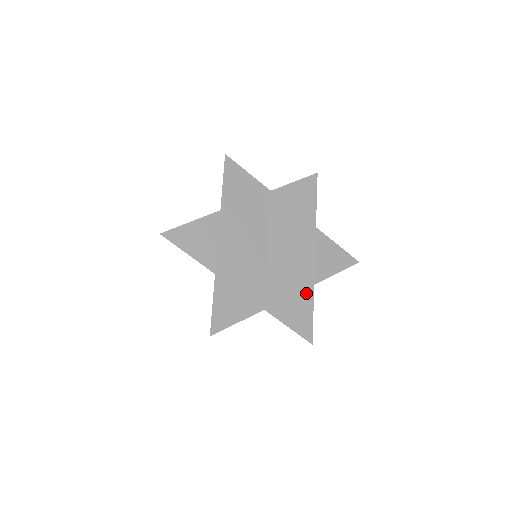
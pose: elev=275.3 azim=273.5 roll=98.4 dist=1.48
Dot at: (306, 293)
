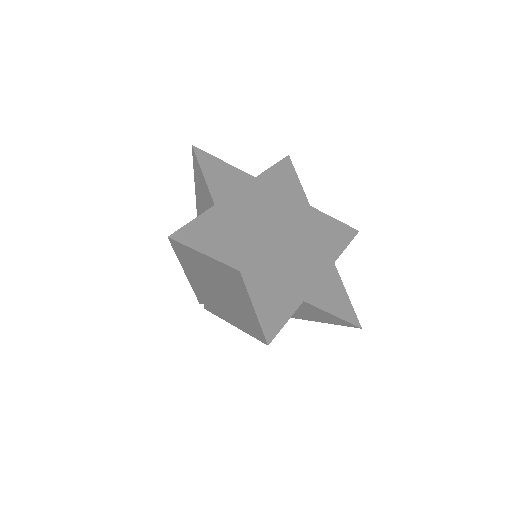
Dot at: (292, 297)
